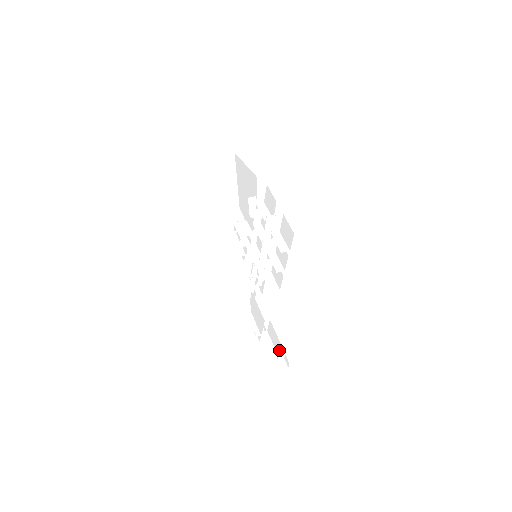
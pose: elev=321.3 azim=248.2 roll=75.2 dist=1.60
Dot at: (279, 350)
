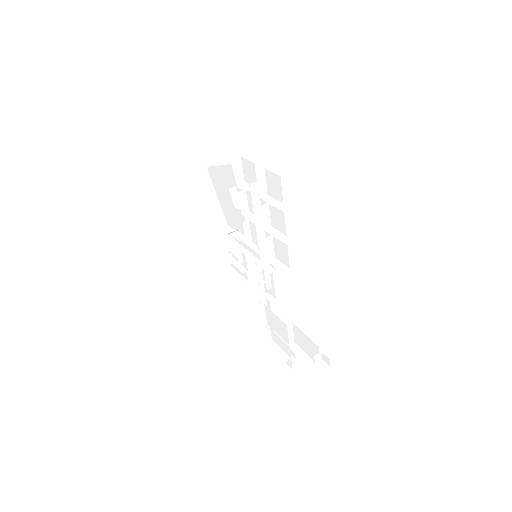
Dot at: (313, 352)
